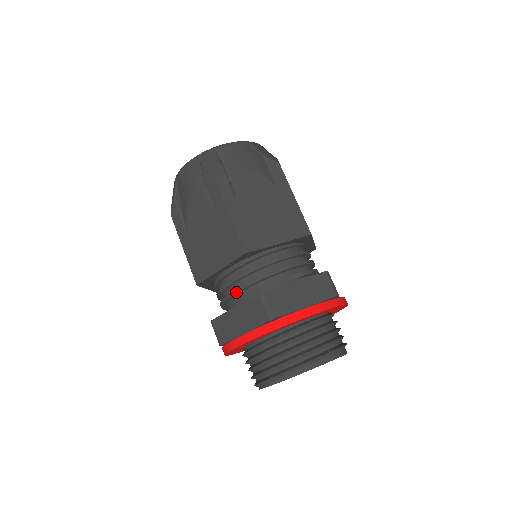
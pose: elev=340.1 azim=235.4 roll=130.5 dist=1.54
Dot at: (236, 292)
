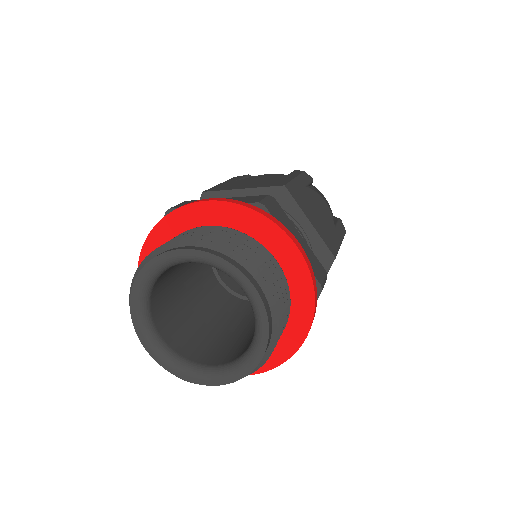
Dot at: occluded
